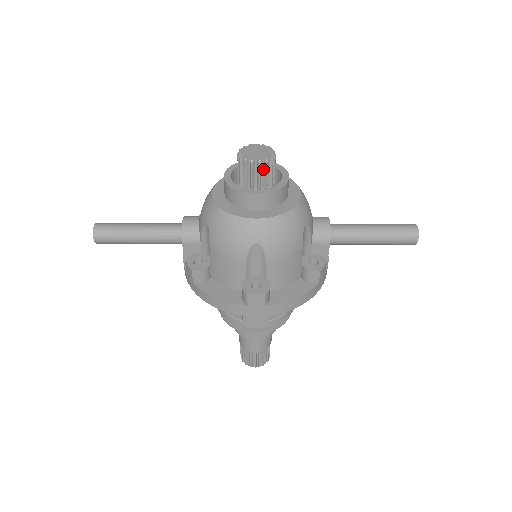
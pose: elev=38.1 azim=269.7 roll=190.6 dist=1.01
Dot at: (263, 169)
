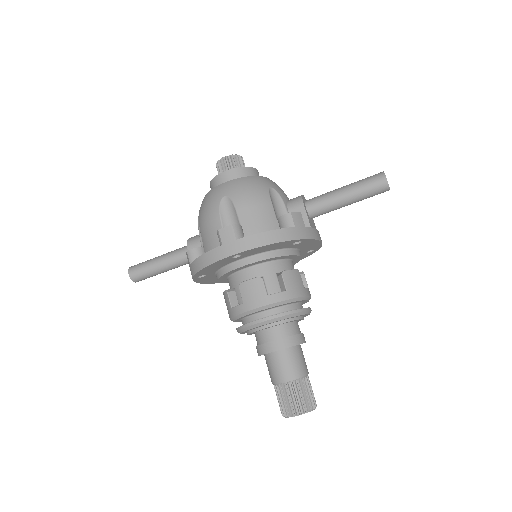
Dot at: (231, 163)
